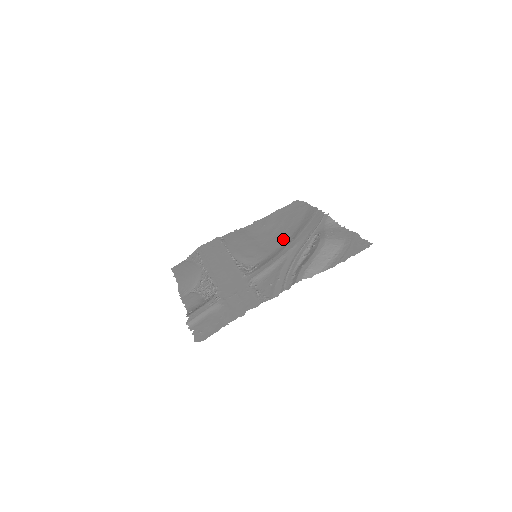
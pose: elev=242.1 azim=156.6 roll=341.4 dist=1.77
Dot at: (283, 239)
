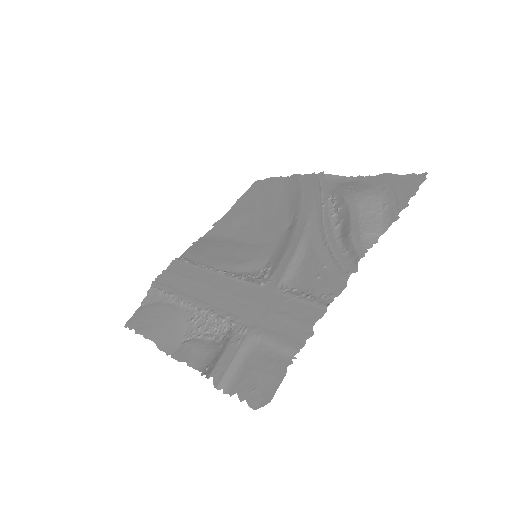
Dot at: (279, 223)
